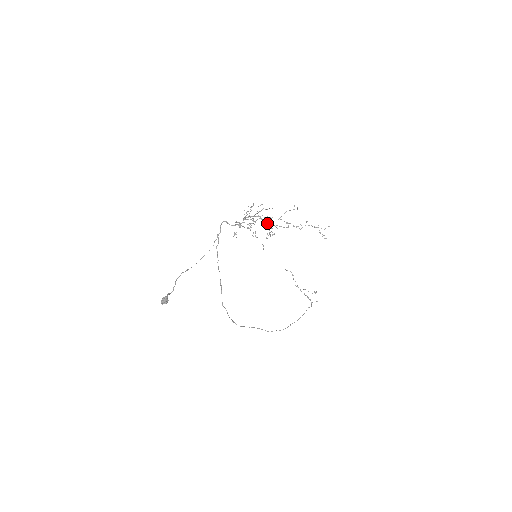
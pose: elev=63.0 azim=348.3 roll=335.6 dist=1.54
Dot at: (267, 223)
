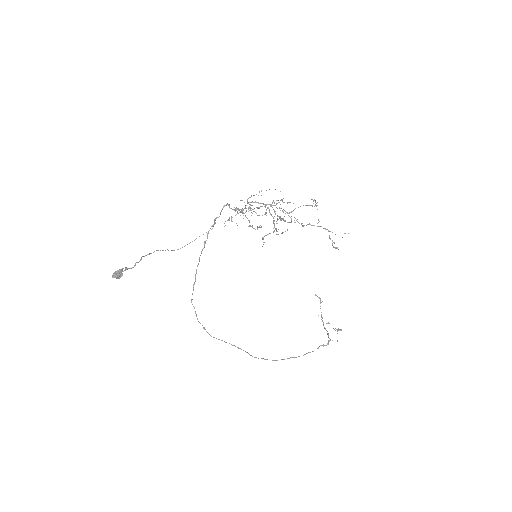
Dot at: occluded
